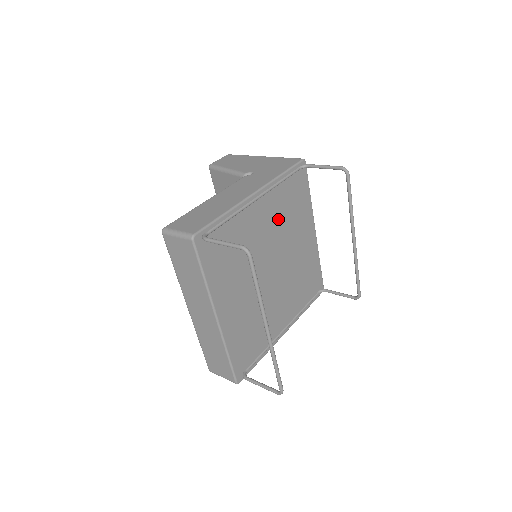
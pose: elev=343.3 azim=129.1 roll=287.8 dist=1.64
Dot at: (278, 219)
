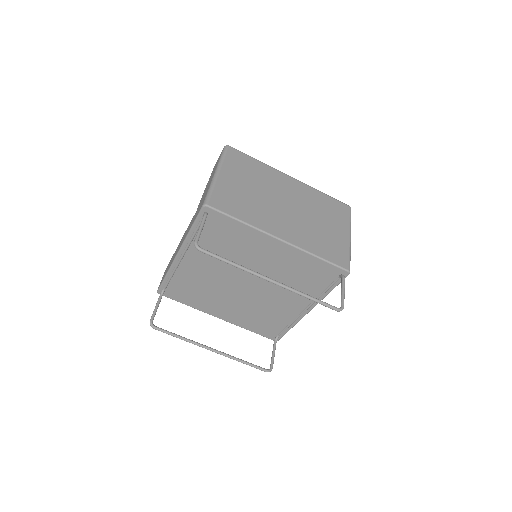
Dot at: occluded
